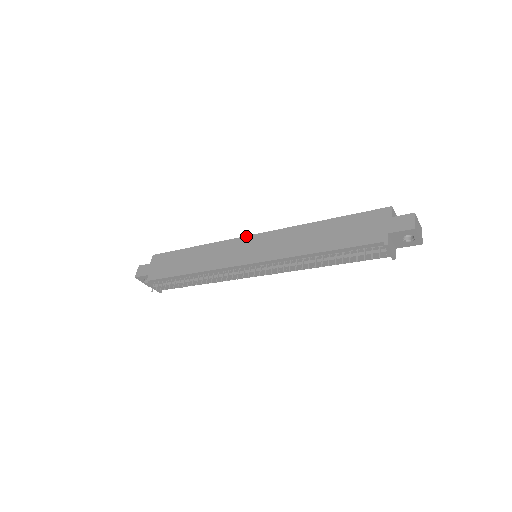
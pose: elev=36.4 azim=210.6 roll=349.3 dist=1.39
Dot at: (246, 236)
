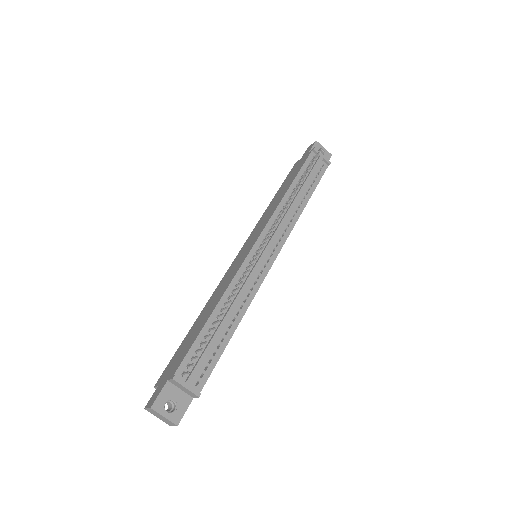
Dot at: (233, 261)
